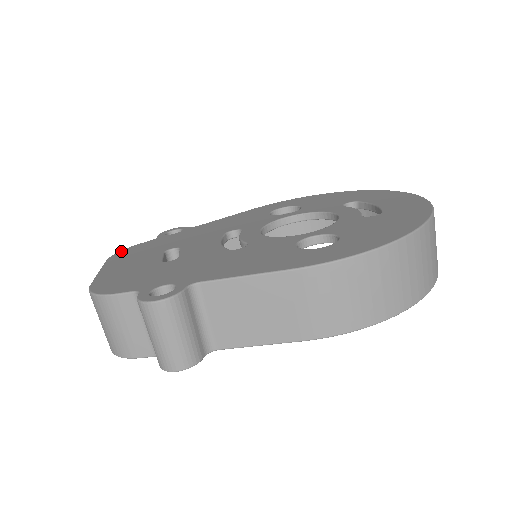
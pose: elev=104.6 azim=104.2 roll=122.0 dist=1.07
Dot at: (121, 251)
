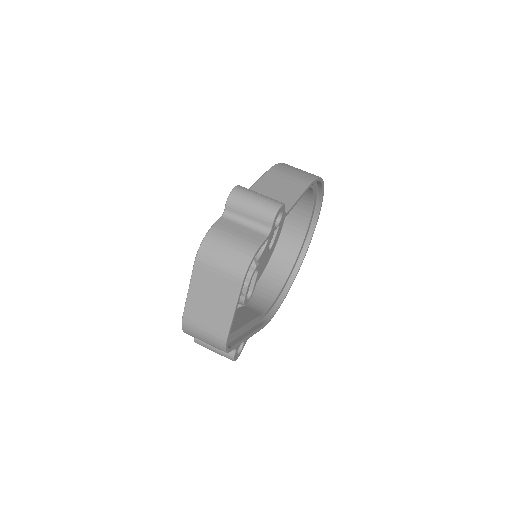
Dot at: occluded
